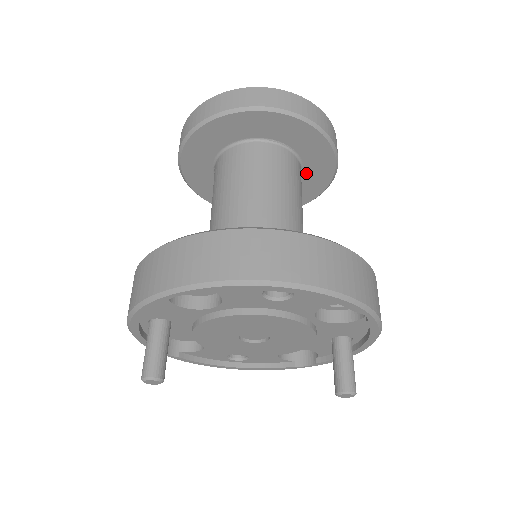
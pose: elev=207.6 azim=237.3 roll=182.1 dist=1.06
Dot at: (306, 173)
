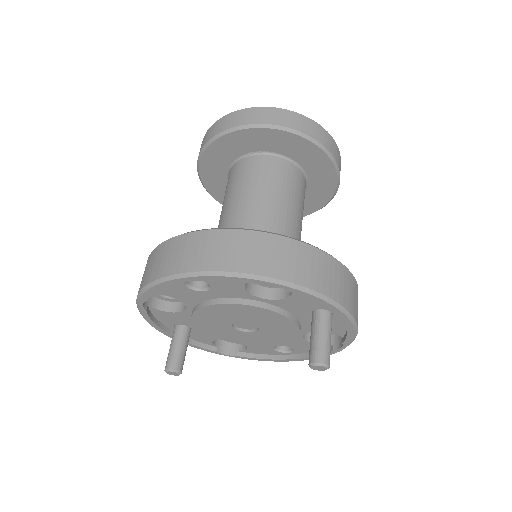
Dot at: (304, 165)
